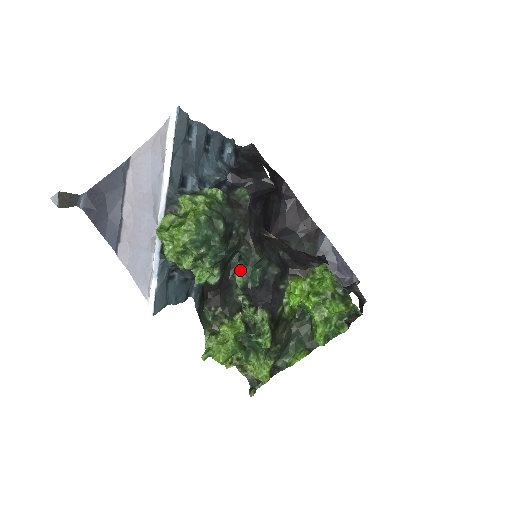
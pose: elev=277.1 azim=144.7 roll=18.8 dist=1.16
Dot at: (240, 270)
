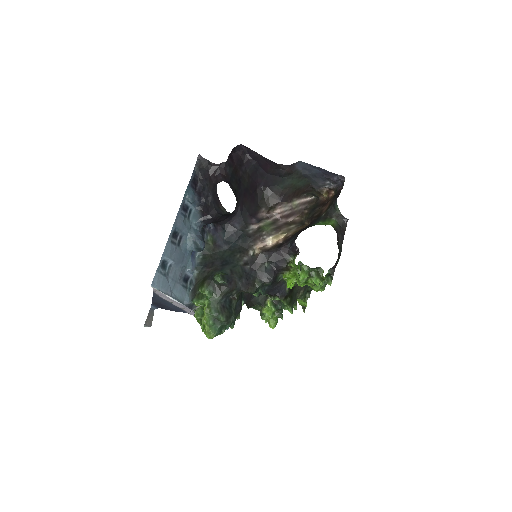
Dot at: occluded
